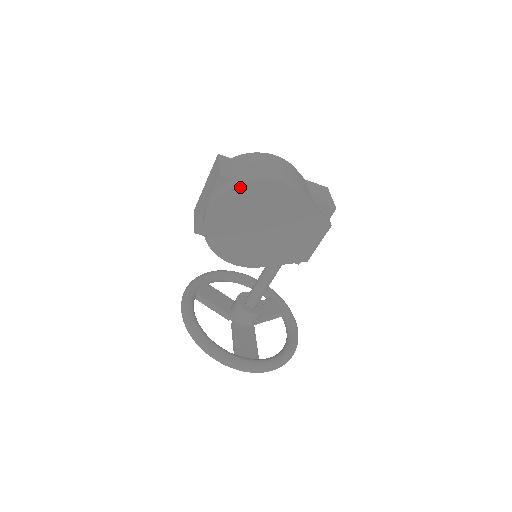
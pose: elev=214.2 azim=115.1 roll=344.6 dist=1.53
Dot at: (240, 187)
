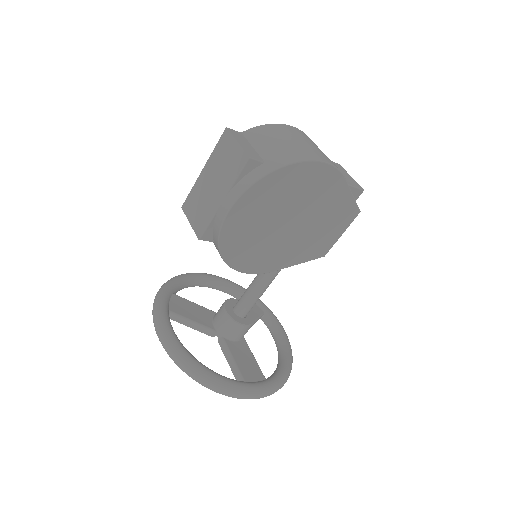
Dot at: (277, 173)
